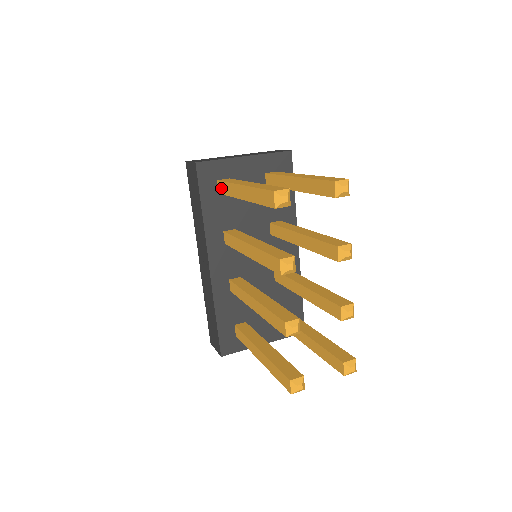
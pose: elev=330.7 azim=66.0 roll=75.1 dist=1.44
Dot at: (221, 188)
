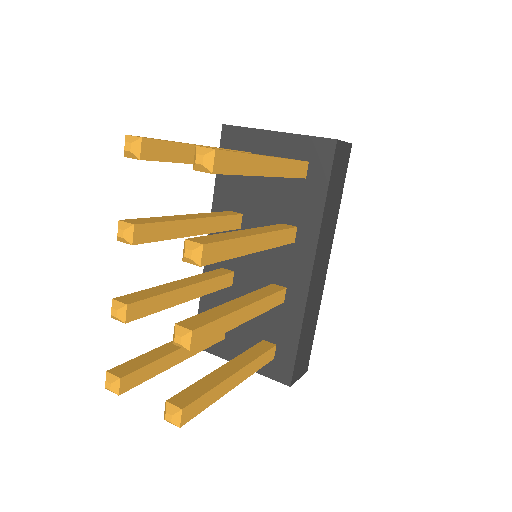
Dot at: occluded
